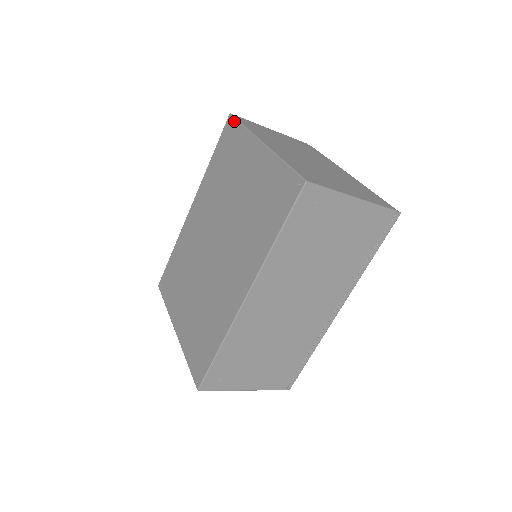
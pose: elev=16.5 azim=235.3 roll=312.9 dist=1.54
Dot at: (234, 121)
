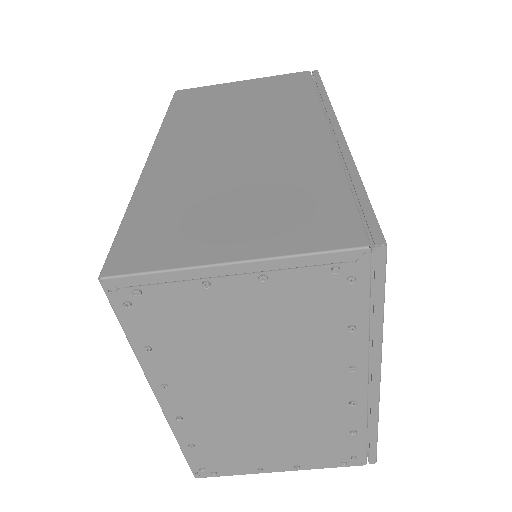
Dot at: occluded
